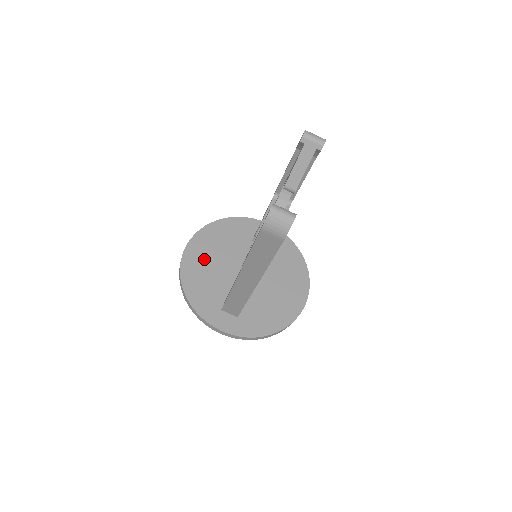
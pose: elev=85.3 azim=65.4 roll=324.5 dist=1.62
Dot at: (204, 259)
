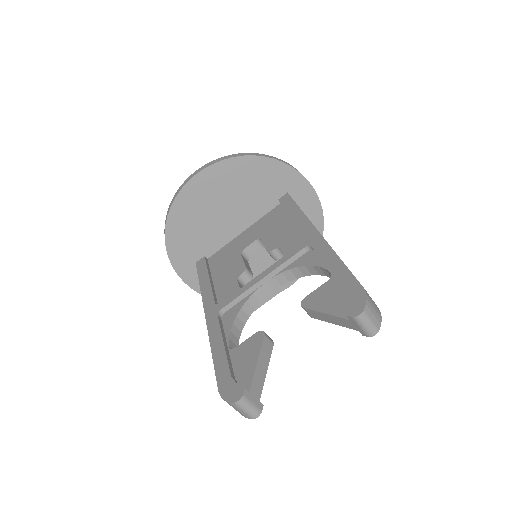
Dot at: (208, 200)
